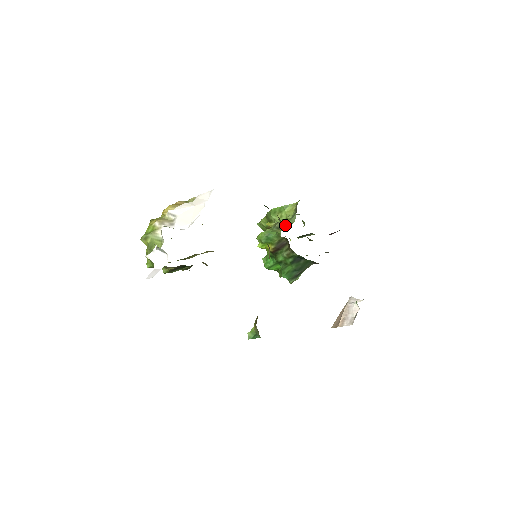
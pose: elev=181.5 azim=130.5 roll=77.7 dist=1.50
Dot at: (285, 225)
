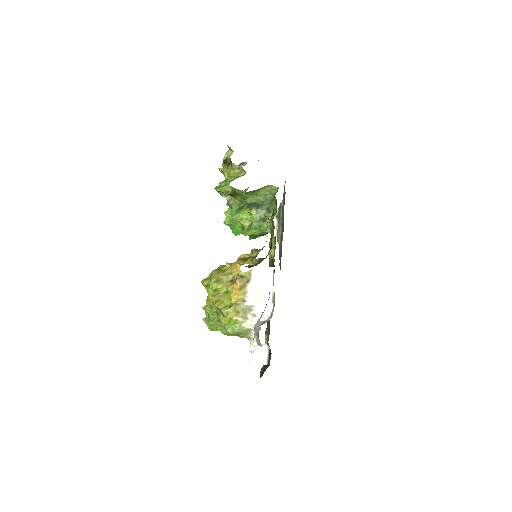
Dot at: (254, 199)
